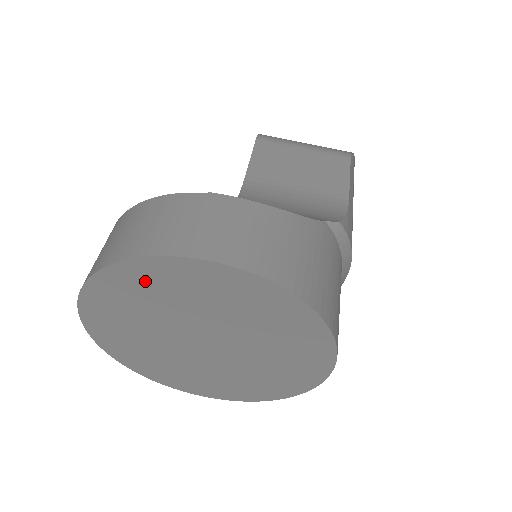
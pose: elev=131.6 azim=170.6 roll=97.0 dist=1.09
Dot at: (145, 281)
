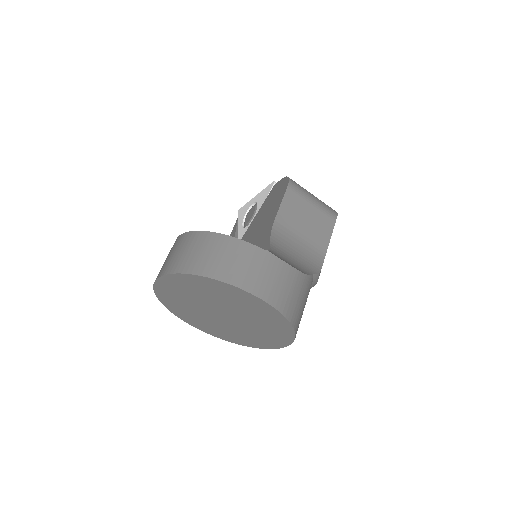
Dot at: (217, 288)
